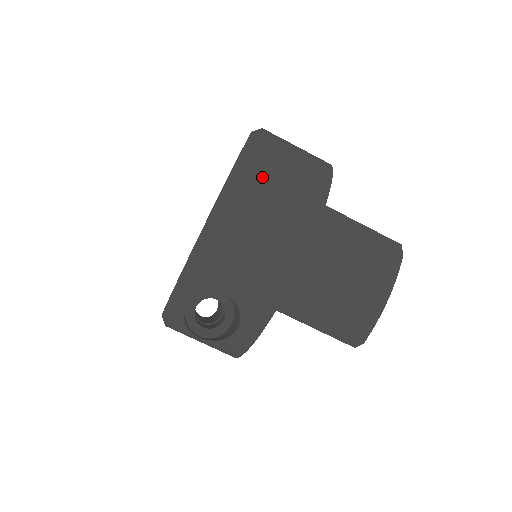
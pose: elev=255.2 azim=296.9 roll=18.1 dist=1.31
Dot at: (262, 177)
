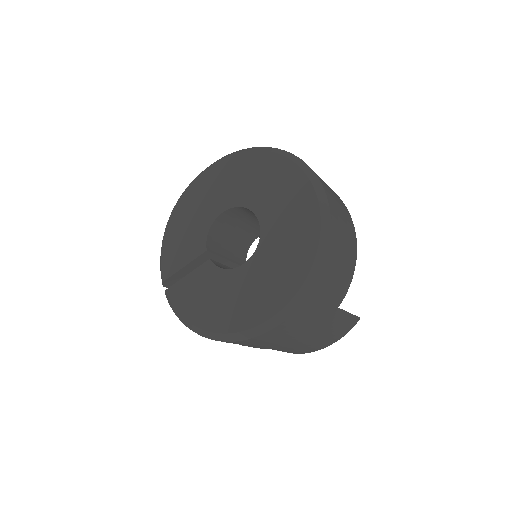
Dot at: (314, 301)
